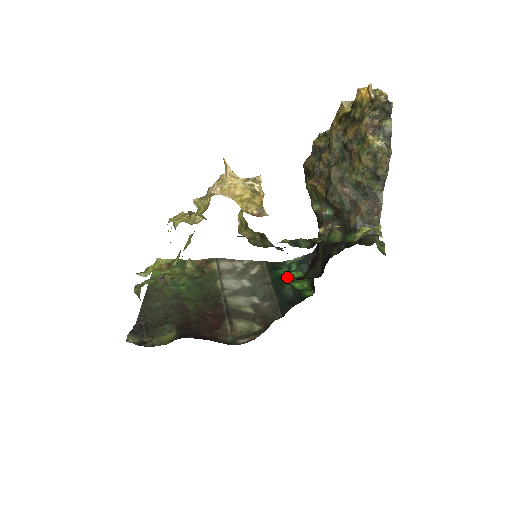
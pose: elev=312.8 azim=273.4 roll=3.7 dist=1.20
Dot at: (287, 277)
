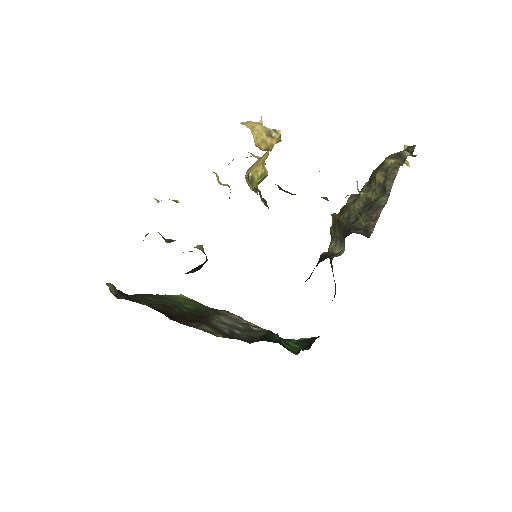
Dot at: occluded
